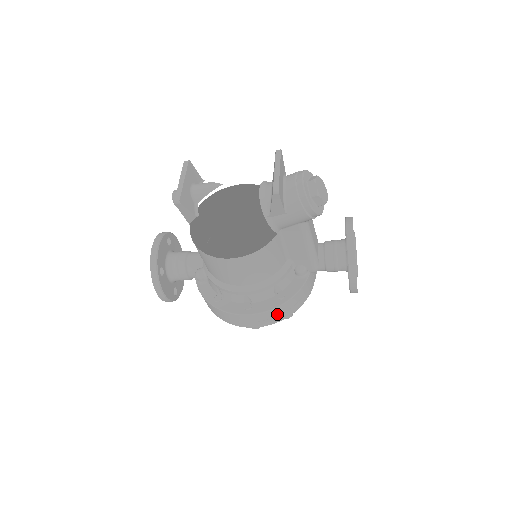
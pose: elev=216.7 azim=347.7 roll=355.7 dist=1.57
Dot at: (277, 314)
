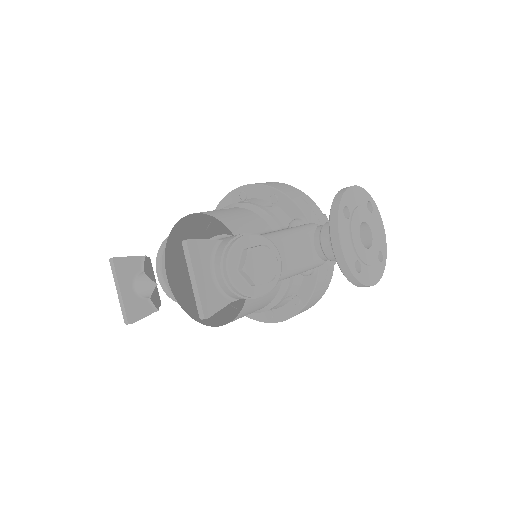
Dot at: (303, 311)
